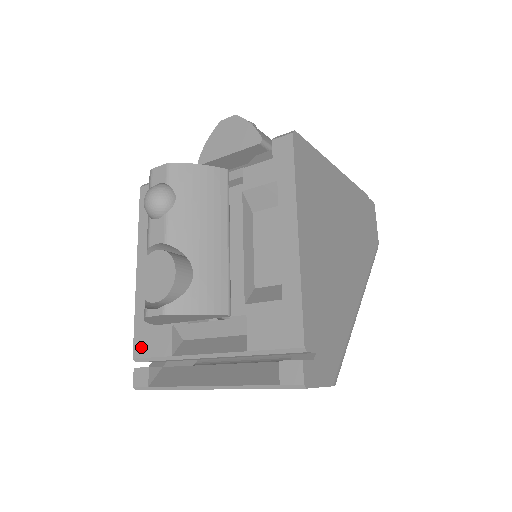
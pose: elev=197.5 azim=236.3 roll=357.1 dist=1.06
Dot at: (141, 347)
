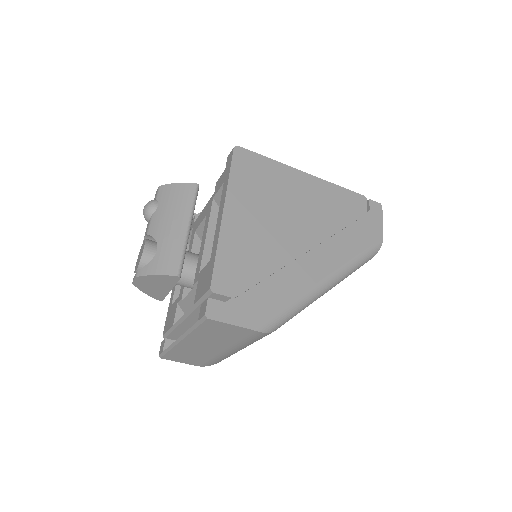
Dot at: (166, 326)
